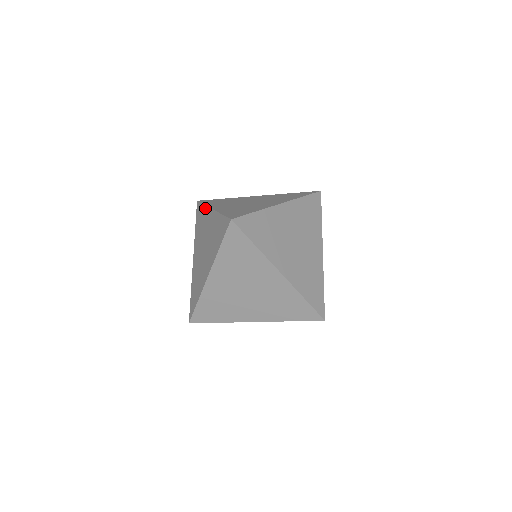
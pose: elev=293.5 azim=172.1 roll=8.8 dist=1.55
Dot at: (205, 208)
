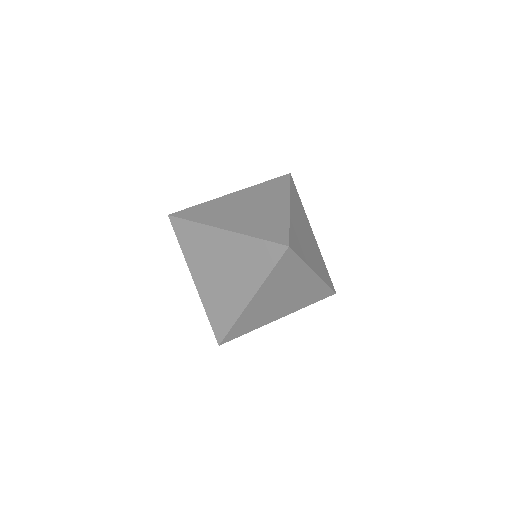
Dot at: (202, 227)
